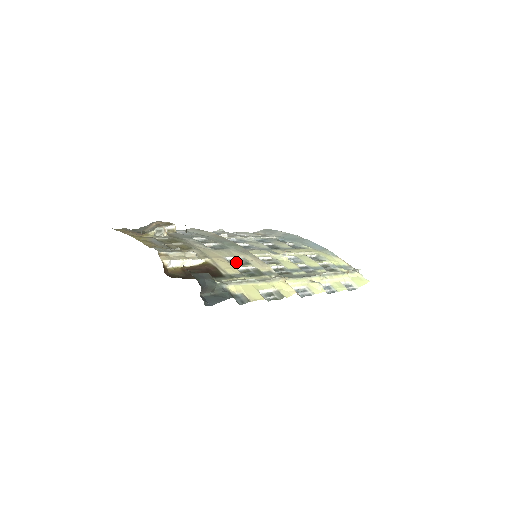
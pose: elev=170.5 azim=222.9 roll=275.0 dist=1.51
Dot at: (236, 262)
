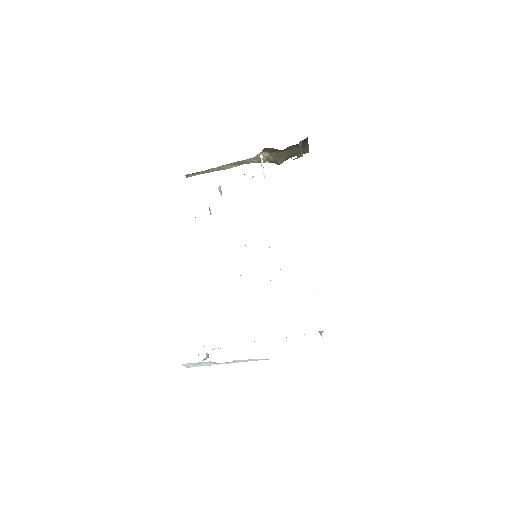
Dot at: occluded
